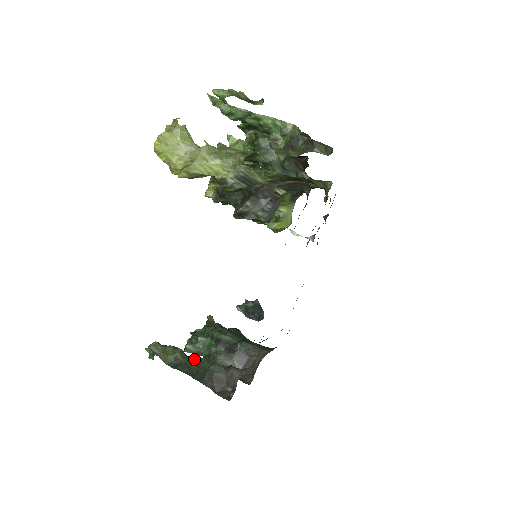
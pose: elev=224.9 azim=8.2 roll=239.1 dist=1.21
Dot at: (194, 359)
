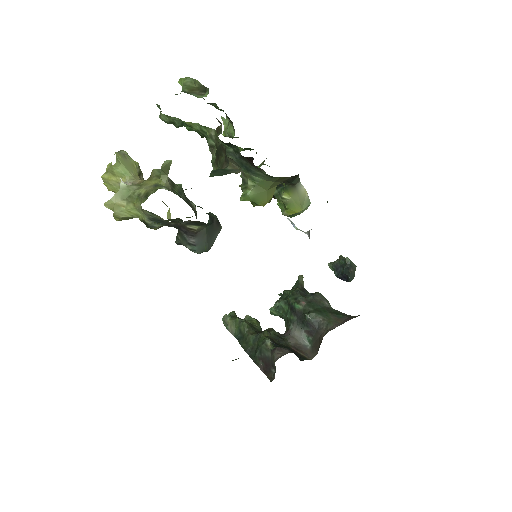
Dot at: (253, 334)
